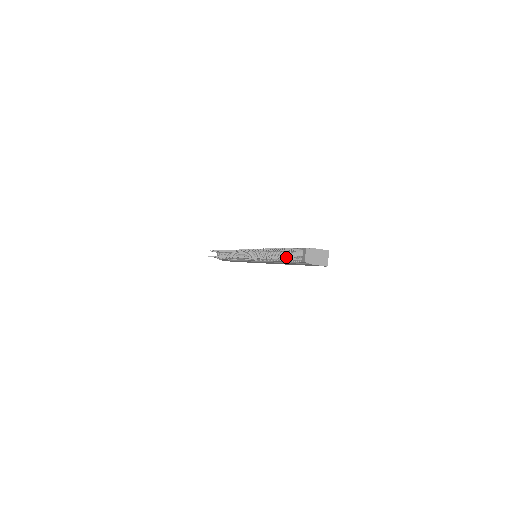
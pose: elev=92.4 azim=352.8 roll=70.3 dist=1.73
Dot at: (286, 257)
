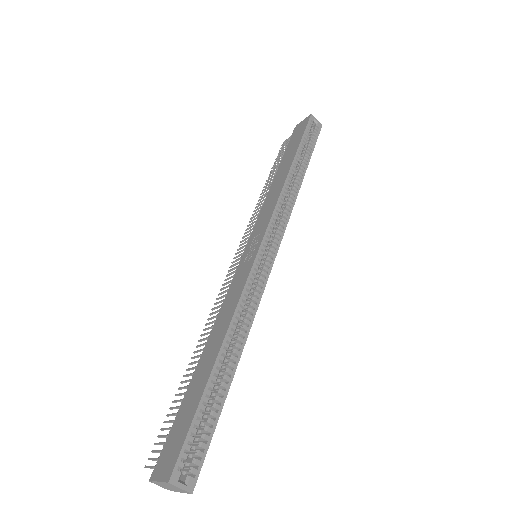
Dot at: occluded
